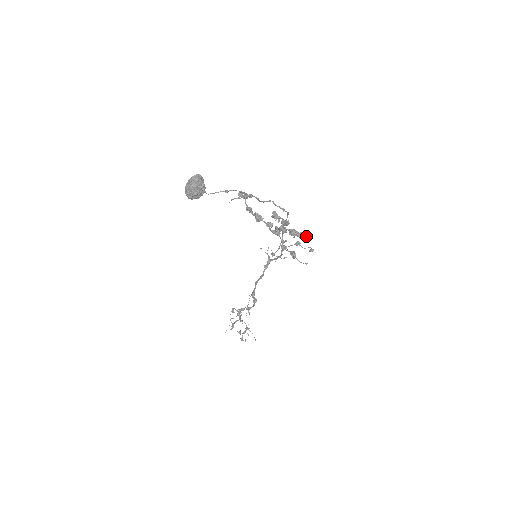
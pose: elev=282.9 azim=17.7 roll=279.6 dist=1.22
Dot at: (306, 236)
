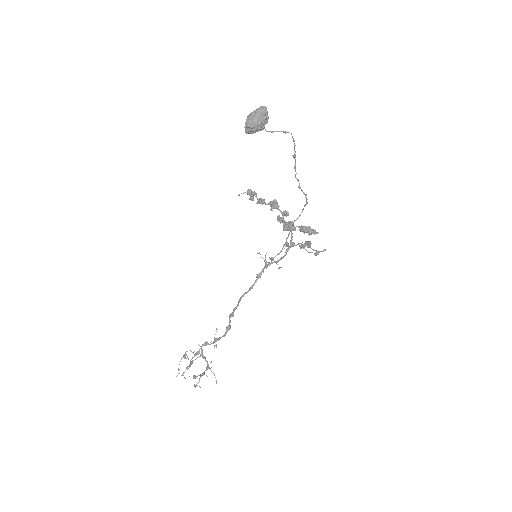
Dot at: occluded
